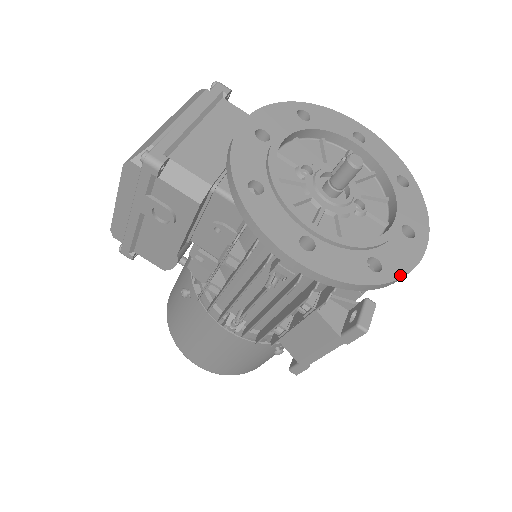
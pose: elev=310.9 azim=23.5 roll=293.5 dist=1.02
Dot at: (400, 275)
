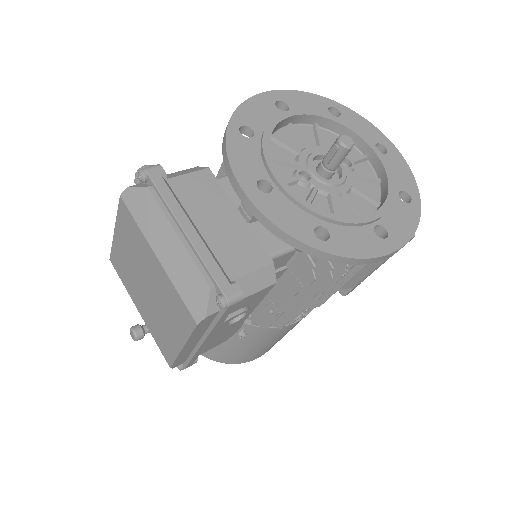
Dot at: (416, 186)
